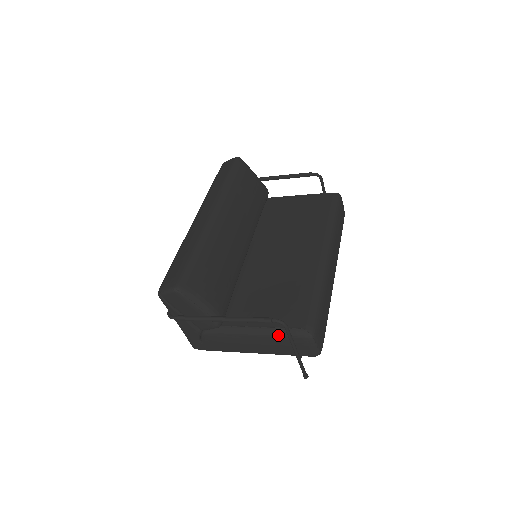
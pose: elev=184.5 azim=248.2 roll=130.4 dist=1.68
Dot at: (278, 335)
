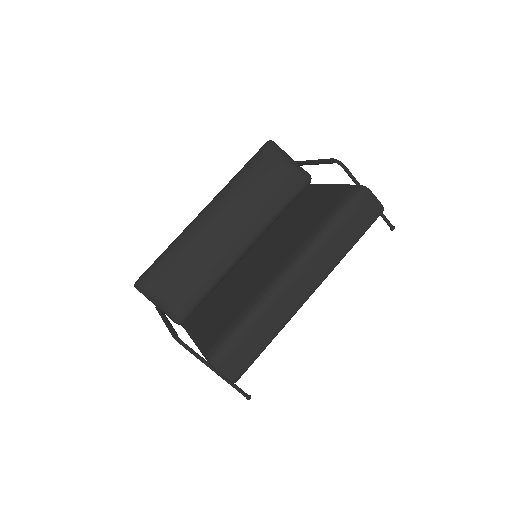
Dot at: occluded
